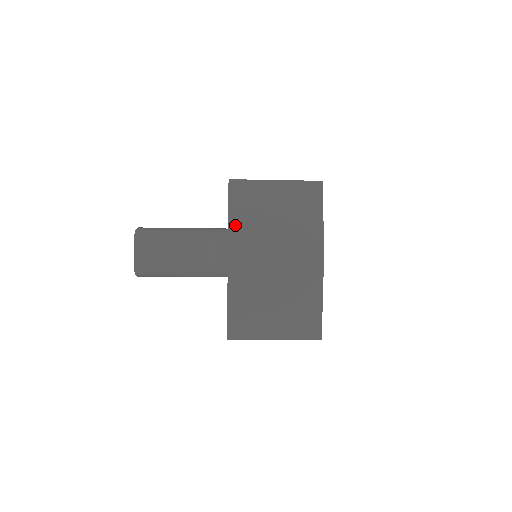
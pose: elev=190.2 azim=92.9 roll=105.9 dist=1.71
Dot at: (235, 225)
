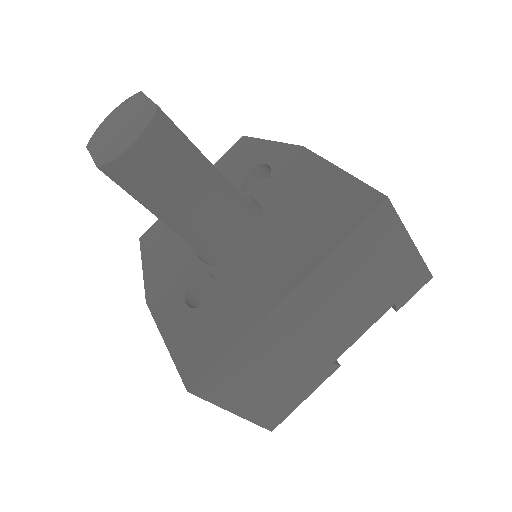
Dot at: occluded
